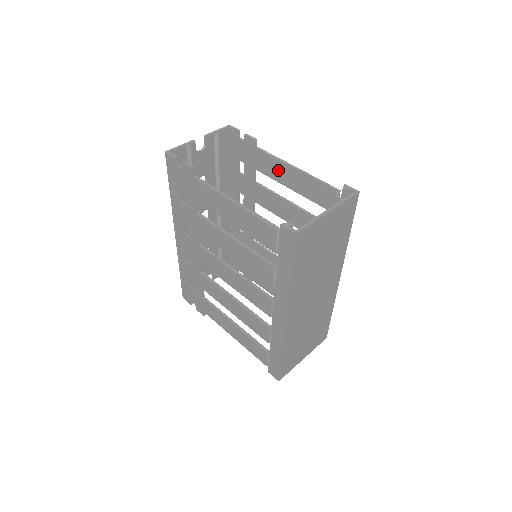
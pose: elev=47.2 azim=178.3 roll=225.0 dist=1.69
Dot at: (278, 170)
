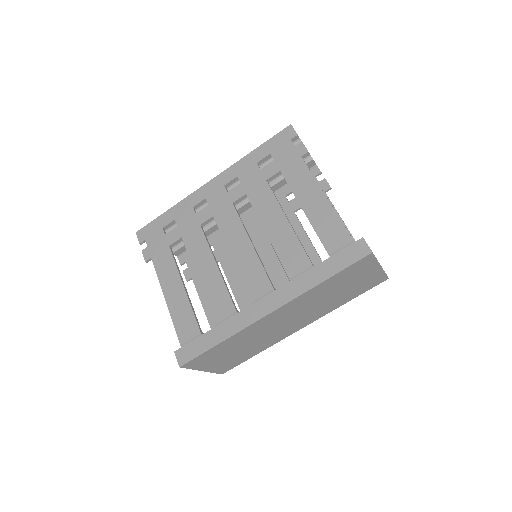
Dot at: occluded
